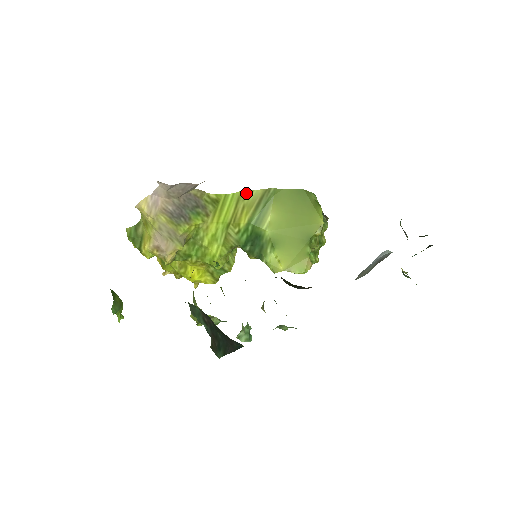
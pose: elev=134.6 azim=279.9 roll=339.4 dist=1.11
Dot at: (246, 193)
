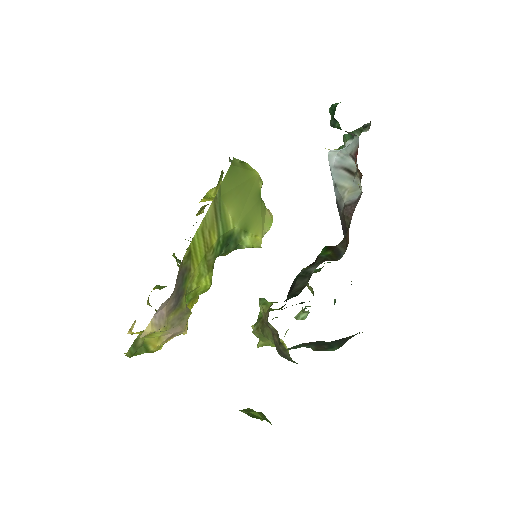
Dot at: (204, 220)
